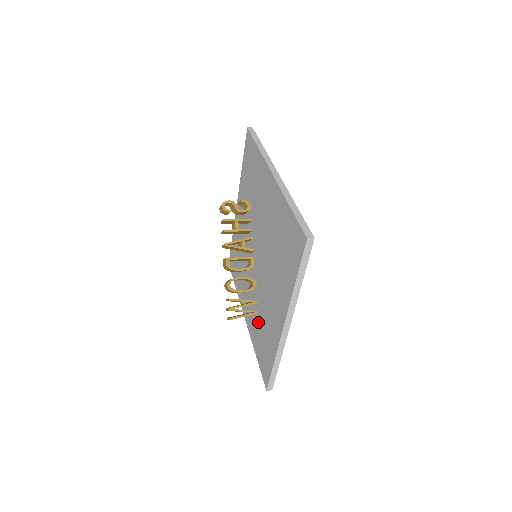
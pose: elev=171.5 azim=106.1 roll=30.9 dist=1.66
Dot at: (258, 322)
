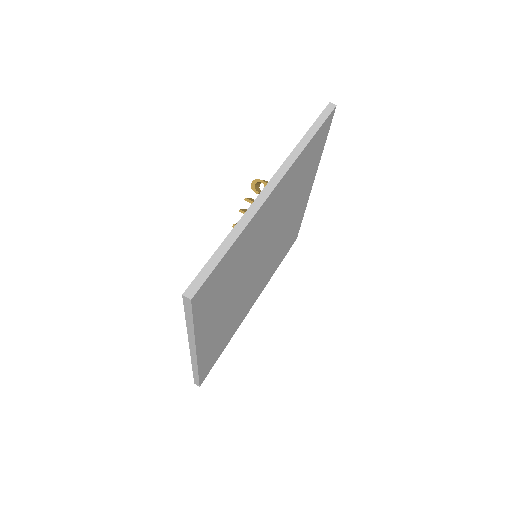
Dot at: occluded
